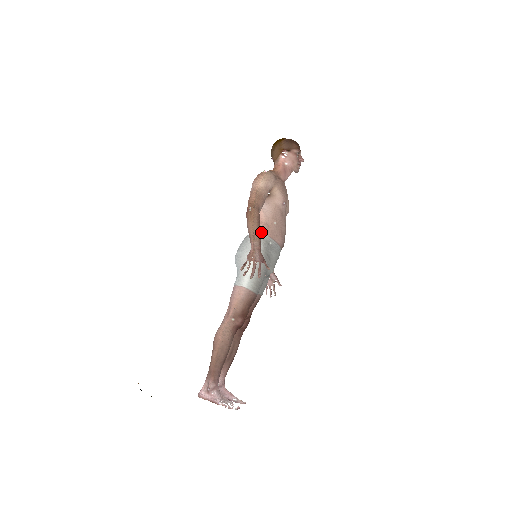
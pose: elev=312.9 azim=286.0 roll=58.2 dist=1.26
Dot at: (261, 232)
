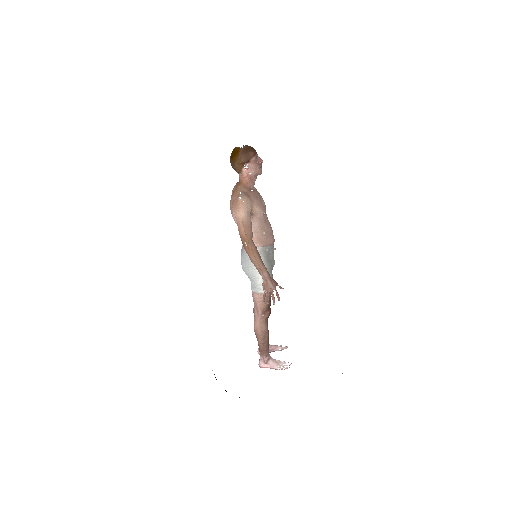
Dot at: (257, 247)
